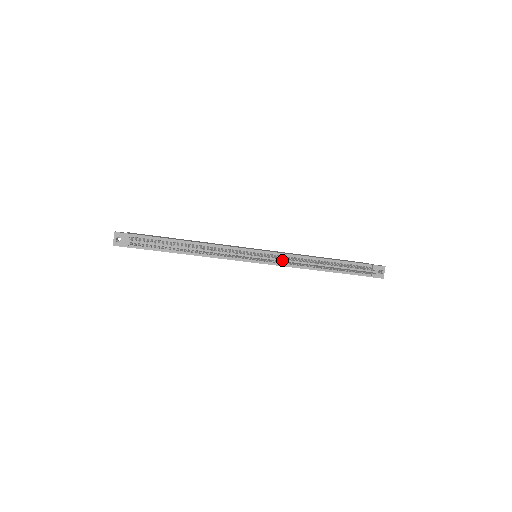
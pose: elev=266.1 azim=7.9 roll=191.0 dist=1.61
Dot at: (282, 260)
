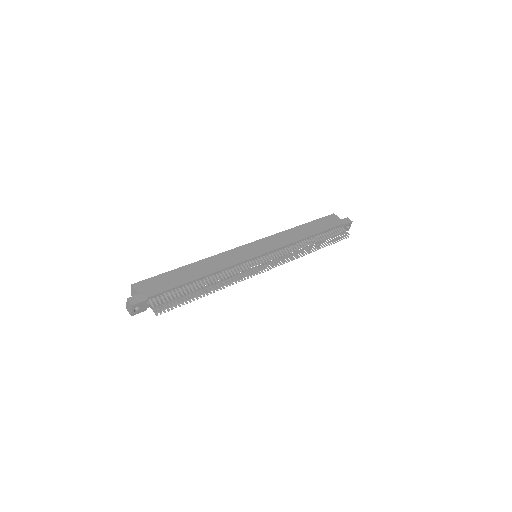
Dot at: (280, 254)
